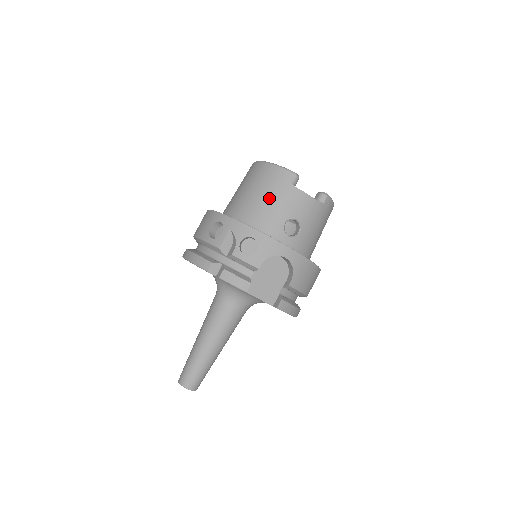
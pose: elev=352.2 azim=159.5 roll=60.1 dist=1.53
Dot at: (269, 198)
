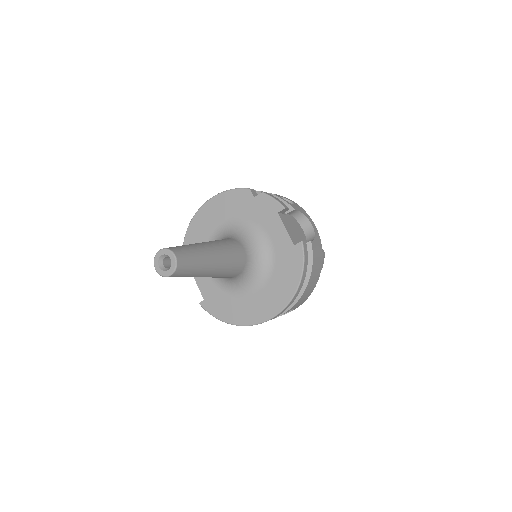
Dot at: occluded
